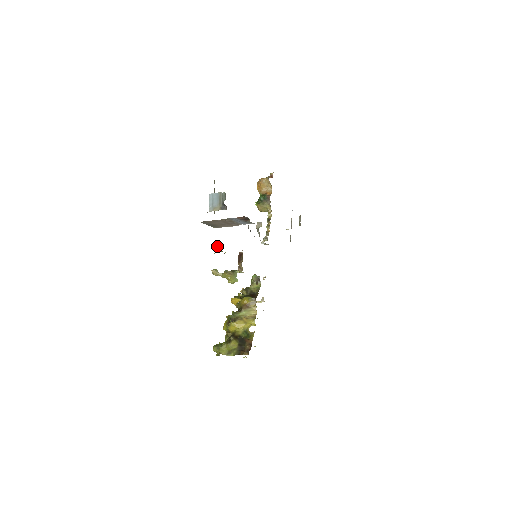
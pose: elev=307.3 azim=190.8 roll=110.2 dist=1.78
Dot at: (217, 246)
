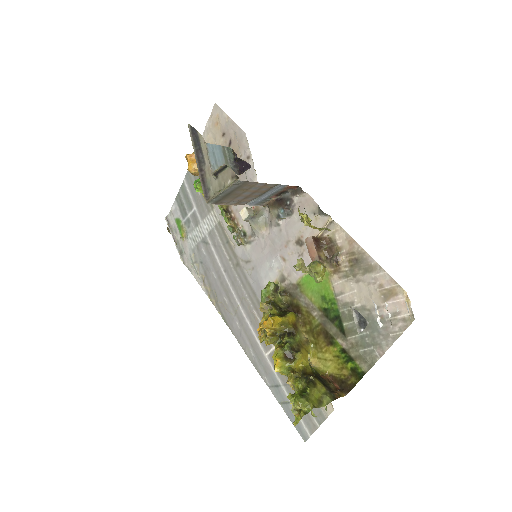
Dot at: (310, 219)
